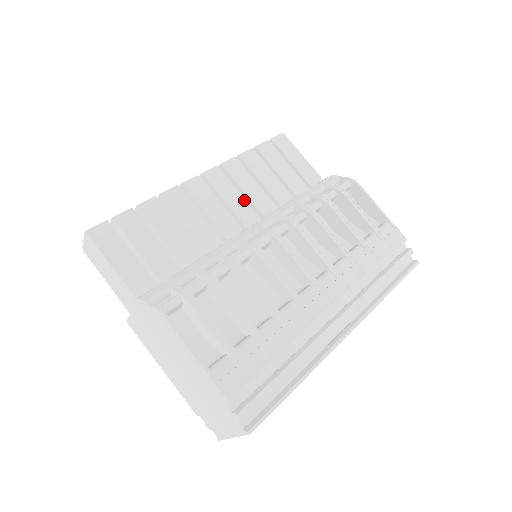
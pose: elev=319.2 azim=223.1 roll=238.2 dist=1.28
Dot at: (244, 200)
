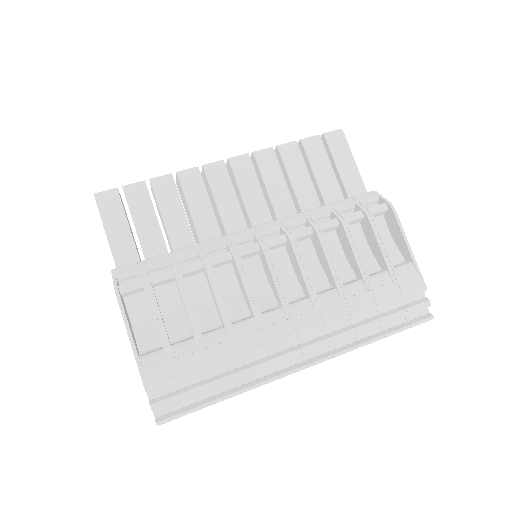
Dot at: (262, 196)
